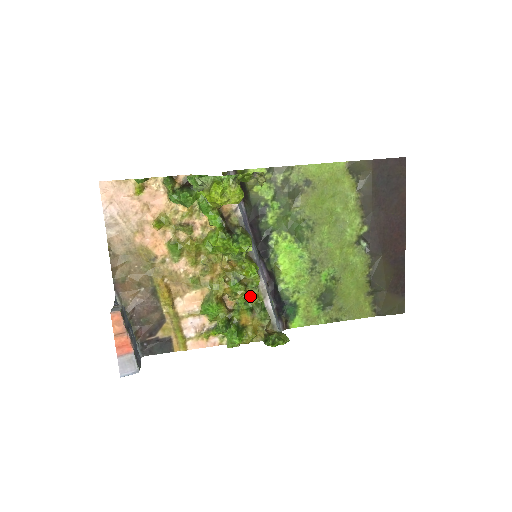
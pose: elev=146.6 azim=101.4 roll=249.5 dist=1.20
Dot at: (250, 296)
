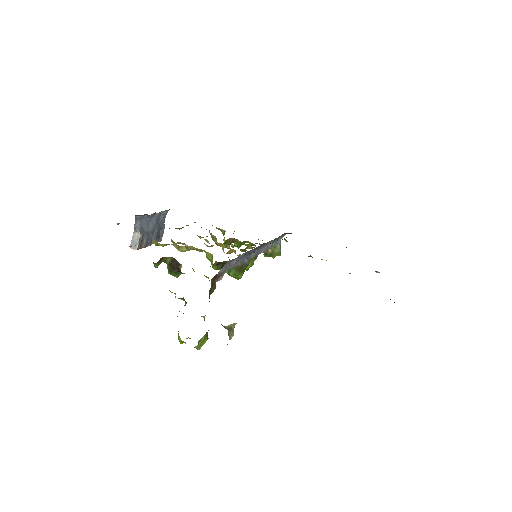
Dot at: occluded
